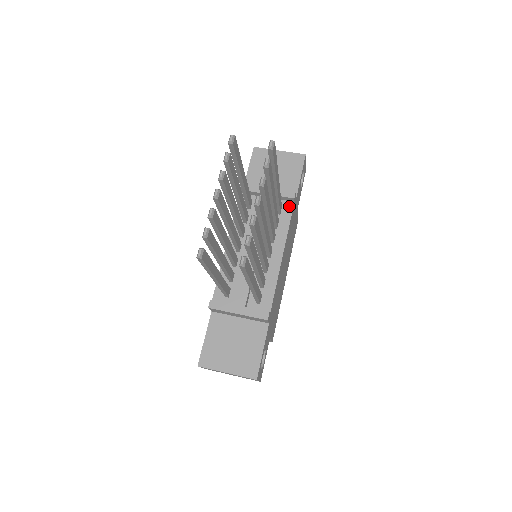
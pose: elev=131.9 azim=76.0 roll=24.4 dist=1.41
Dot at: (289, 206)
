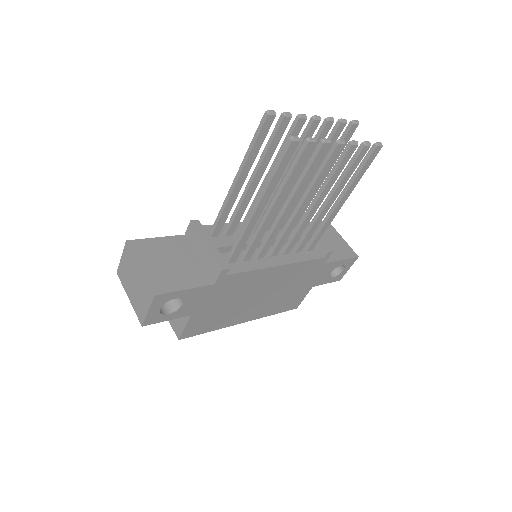
Dot at: (318, 255)
